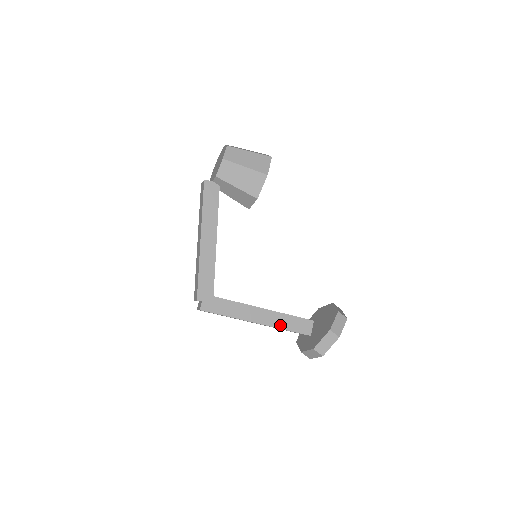
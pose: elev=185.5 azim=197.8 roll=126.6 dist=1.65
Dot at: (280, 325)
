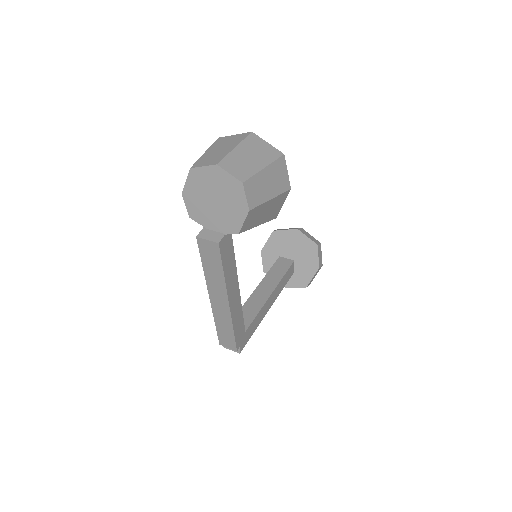
Dot at: (280, 291)
